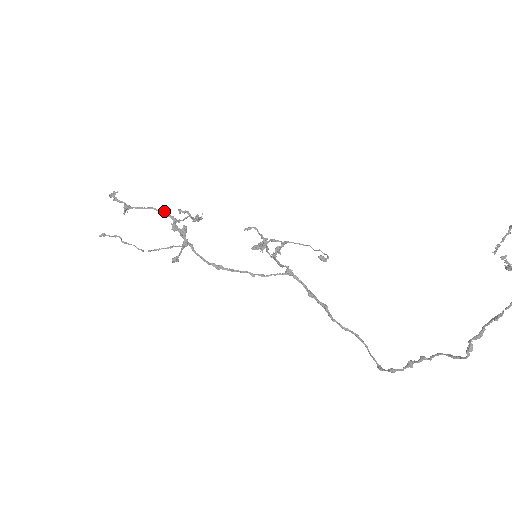
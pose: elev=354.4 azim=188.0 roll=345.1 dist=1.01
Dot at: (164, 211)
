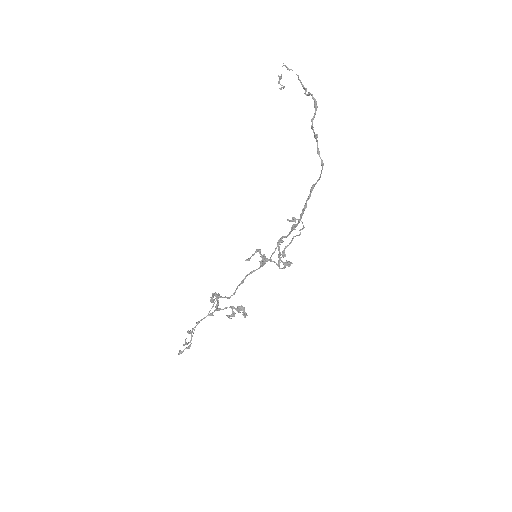
Dot at: (211, 313)
